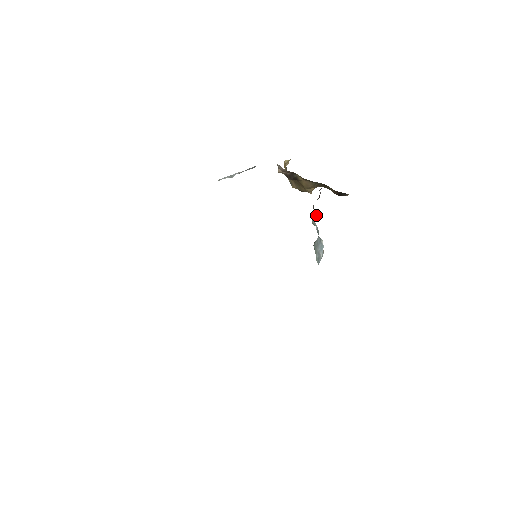
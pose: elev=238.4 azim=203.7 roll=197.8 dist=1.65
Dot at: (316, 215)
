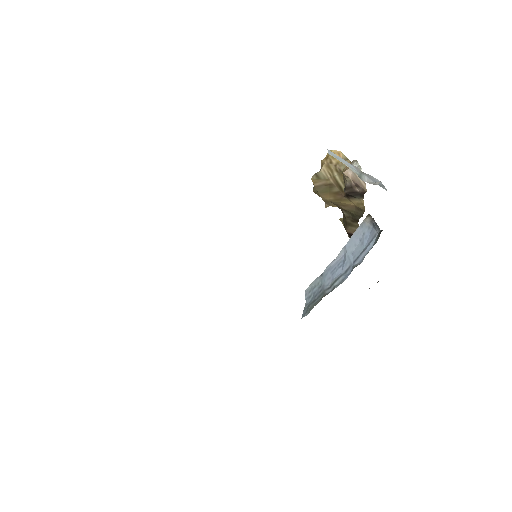
Dot at: occluded
